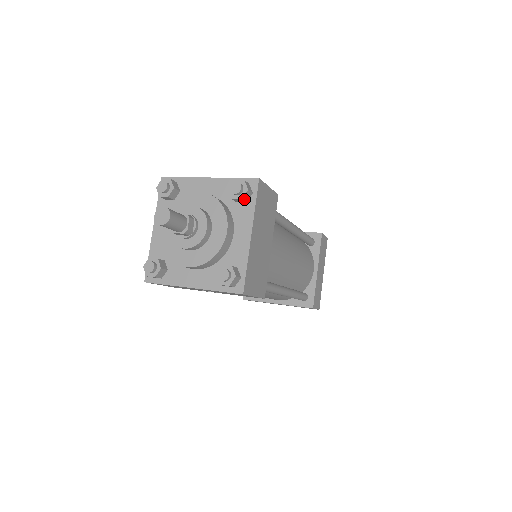
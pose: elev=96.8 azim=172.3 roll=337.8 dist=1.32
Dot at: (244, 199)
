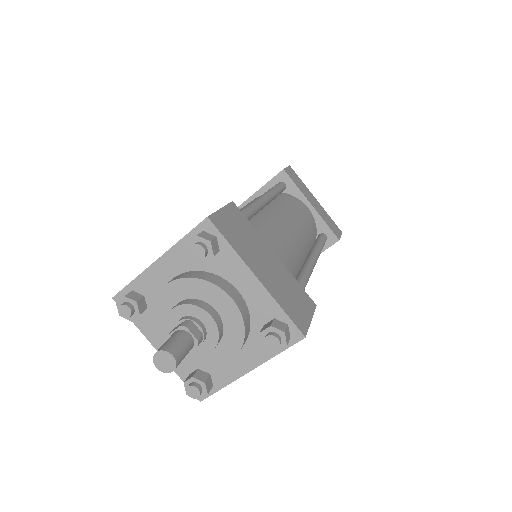
Dot at: (215, 252)
